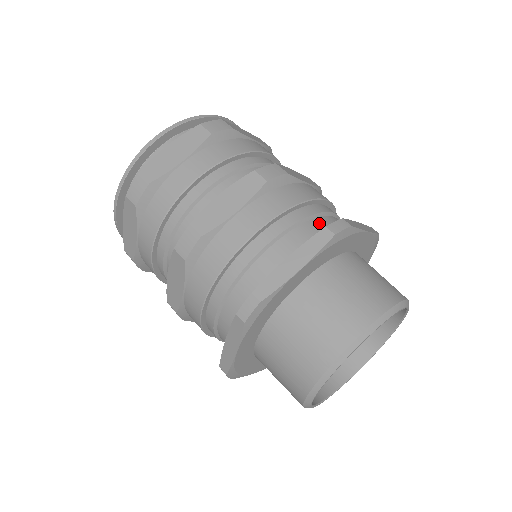
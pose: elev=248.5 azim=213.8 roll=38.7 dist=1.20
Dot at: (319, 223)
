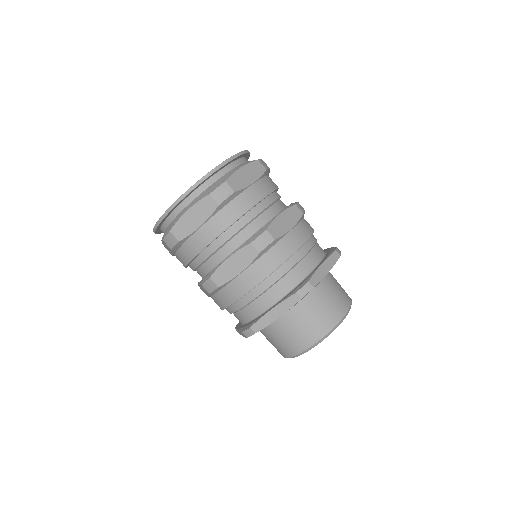
Dot at: (319, 246)
